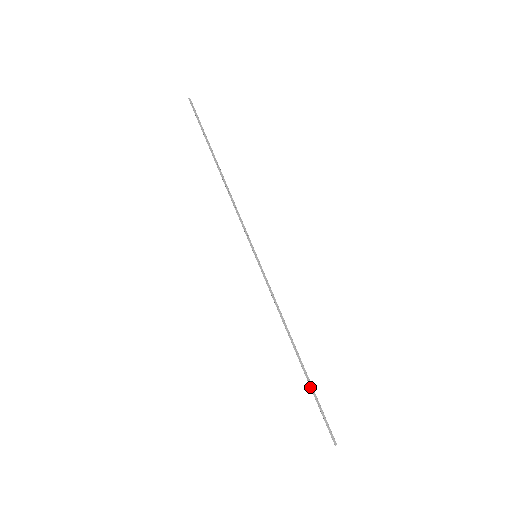
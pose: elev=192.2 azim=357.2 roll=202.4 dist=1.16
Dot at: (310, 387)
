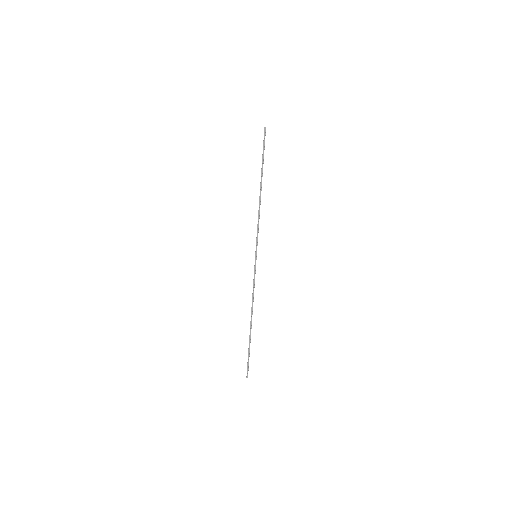
Dot at: (249, 343)
